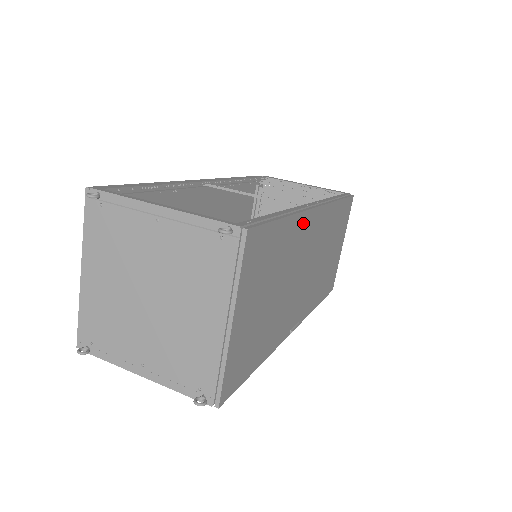
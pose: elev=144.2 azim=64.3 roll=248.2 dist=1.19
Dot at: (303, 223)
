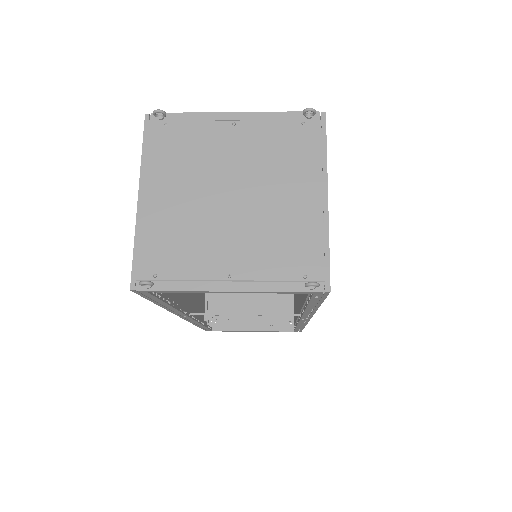
Dot at: occluded
